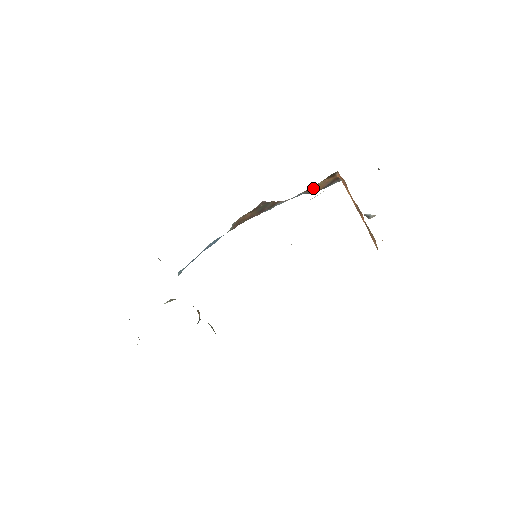
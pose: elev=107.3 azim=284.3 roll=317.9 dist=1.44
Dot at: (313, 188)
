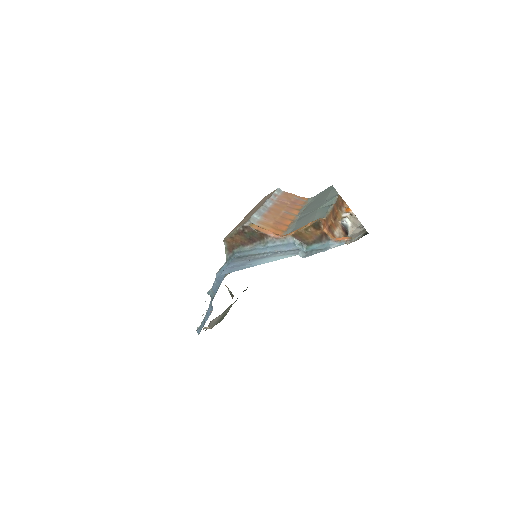
Dot at: (302, 236)
